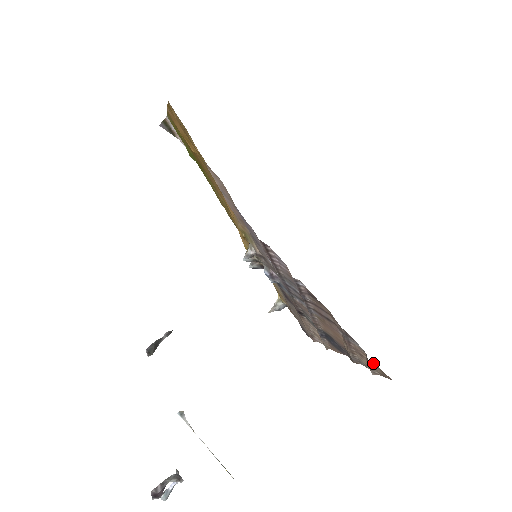
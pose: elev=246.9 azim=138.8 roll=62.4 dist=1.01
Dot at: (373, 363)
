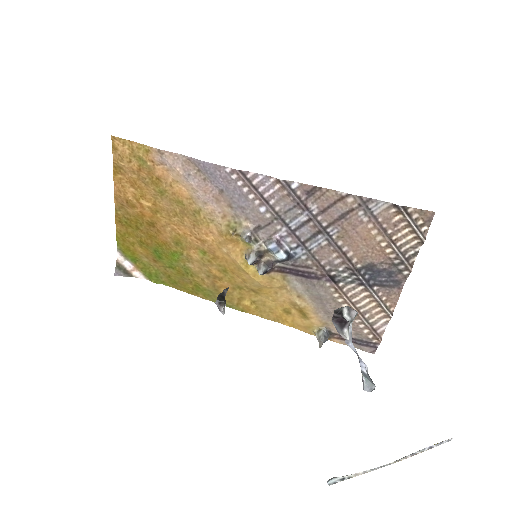
Dot at: (405, 208)
